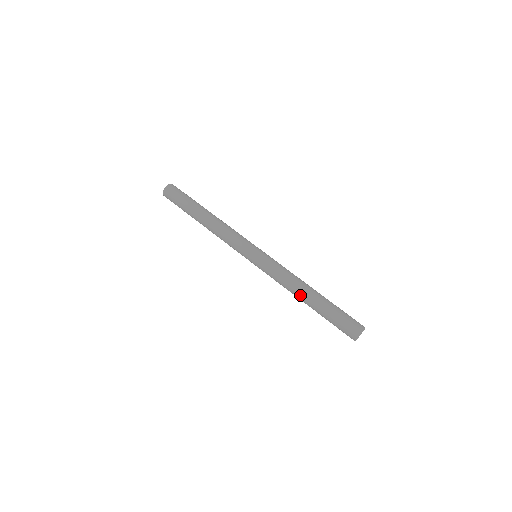
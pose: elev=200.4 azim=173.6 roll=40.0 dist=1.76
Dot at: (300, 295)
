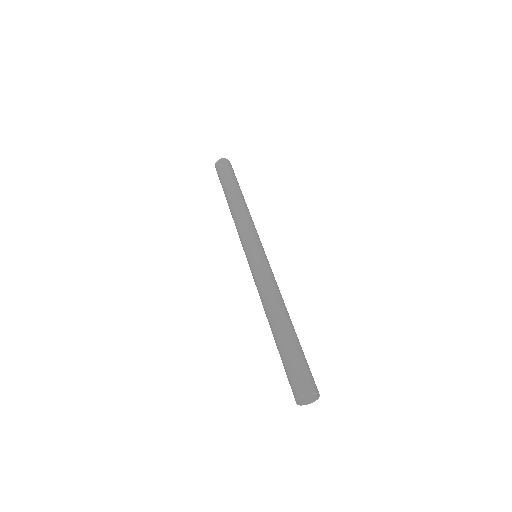
Dot at: (277, 310)
